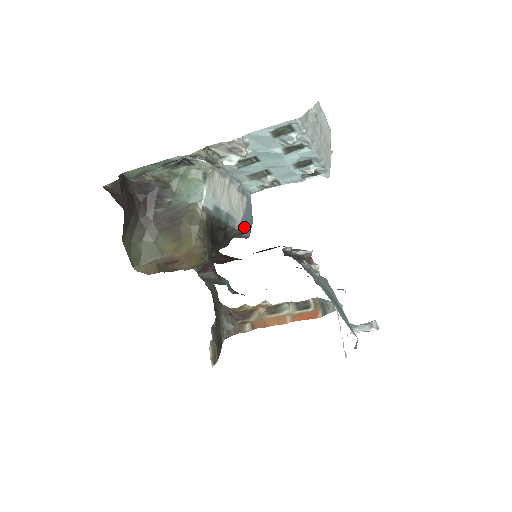
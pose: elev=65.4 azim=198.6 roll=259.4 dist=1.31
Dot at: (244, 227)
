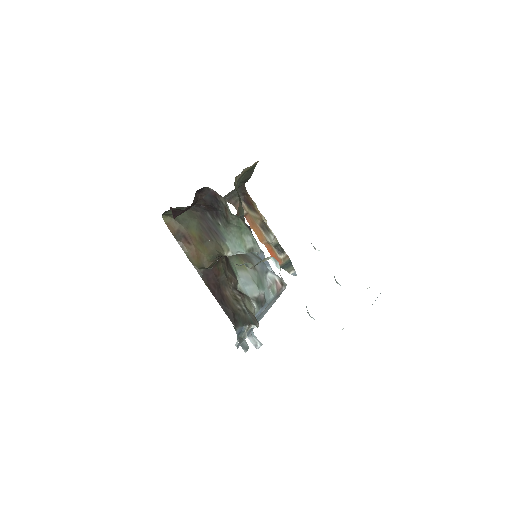
Dot at: occluded
